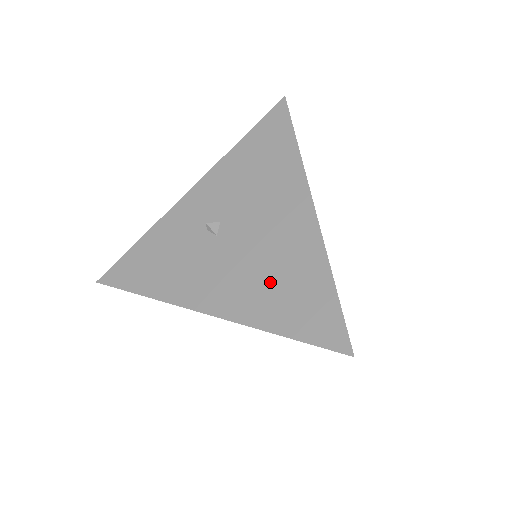
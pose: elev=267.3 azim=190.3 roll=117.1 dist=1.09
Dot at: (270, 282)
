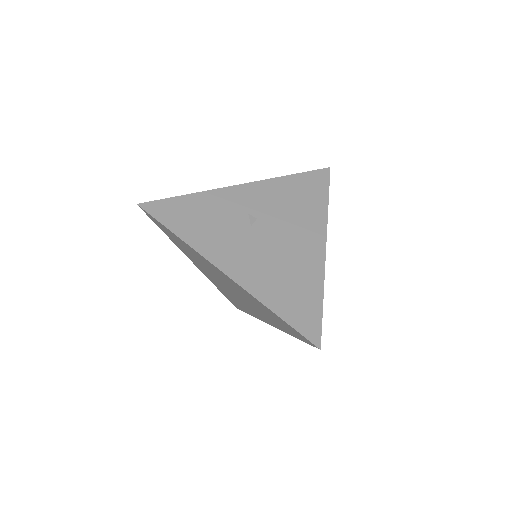
Dot at: (280, 277)
